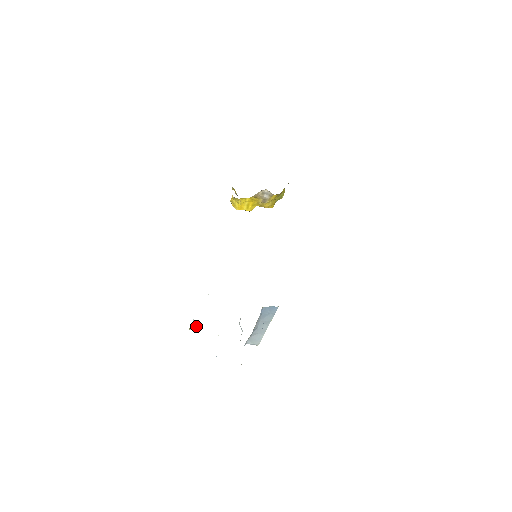
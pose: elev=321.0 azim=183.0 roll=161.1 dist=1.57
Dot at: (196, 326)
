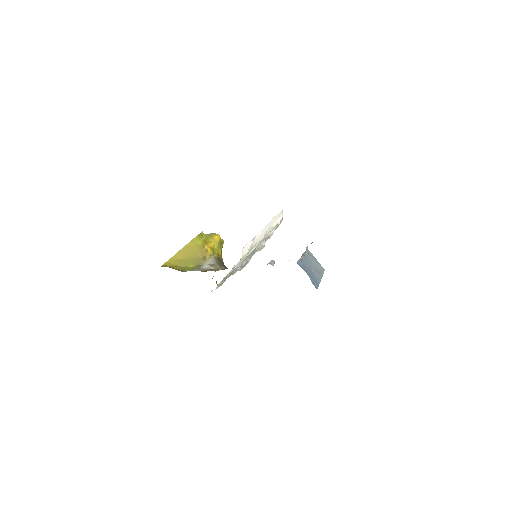
Dot at: occluded
